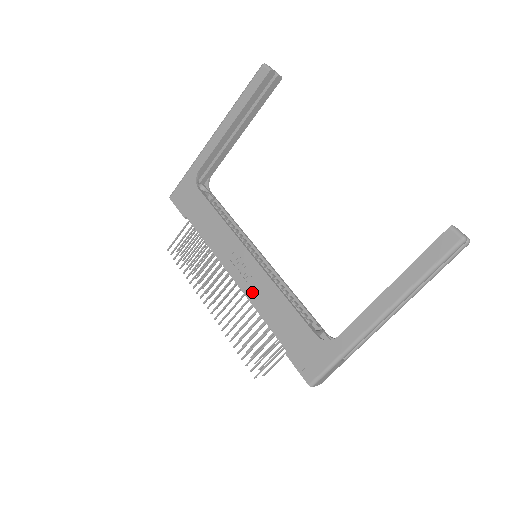
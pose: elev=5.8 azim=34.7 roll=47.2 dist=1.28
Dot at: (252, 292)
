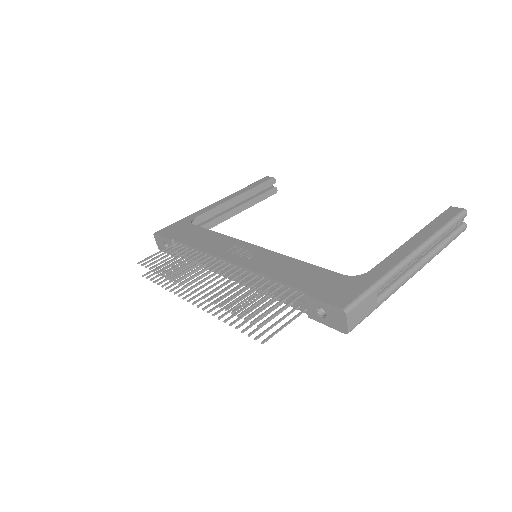
Dot at: (257, 264)
